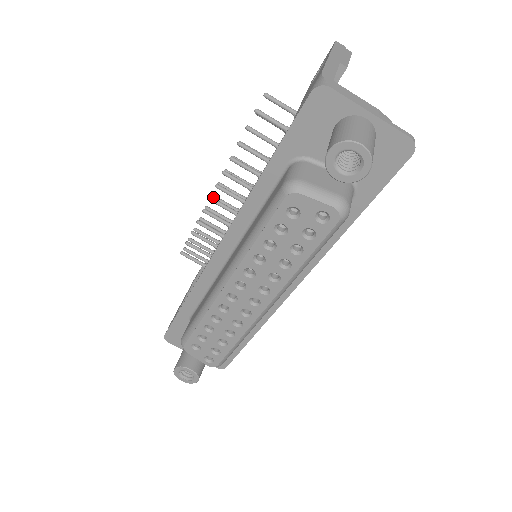
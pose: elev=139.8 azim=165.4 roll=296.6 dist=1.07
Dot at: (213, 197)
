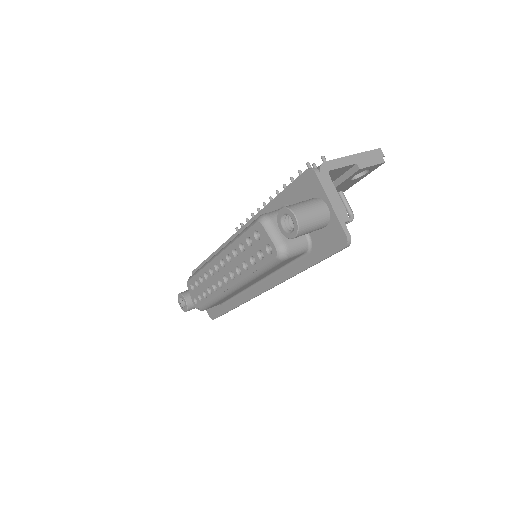
Dot at: occluded
